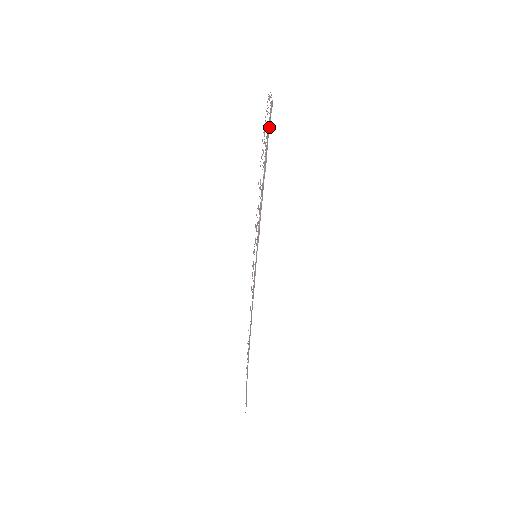
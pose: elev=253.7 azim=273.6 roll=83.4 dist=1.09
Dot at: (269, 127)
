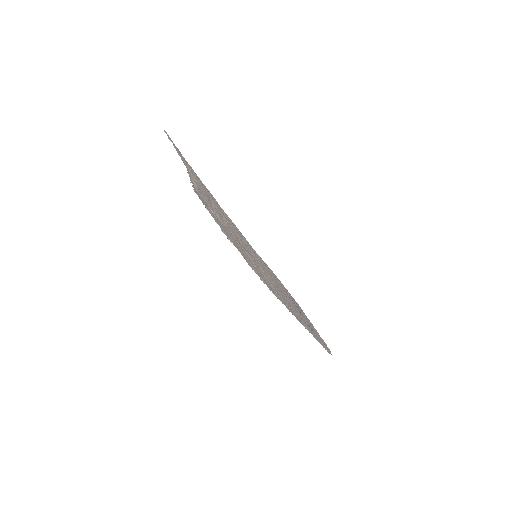
Dot at: occluded
